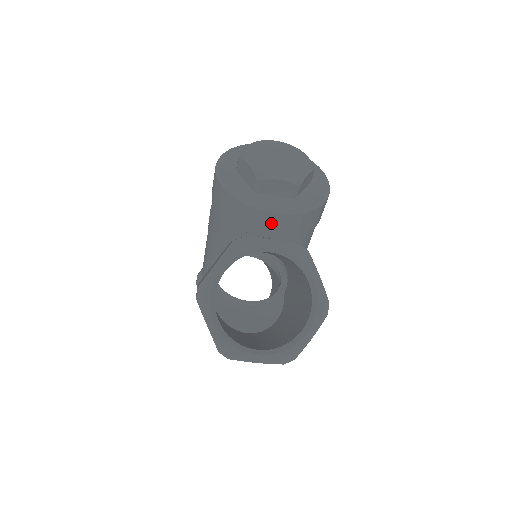
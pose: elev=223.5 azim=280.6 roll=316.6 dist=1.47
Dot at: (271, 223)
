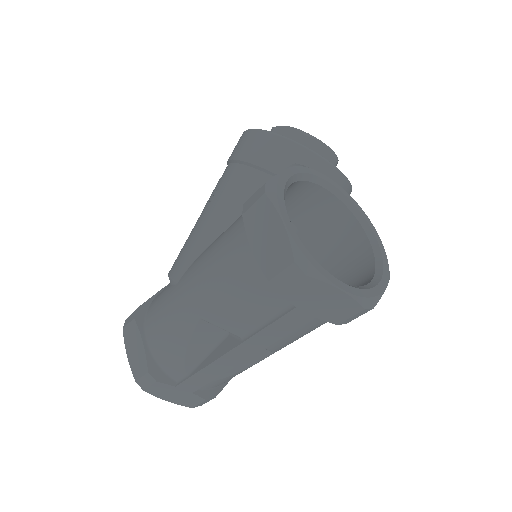
Dot at: occluded
